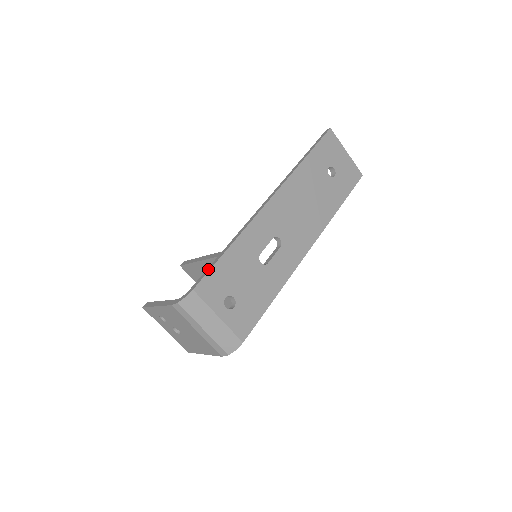
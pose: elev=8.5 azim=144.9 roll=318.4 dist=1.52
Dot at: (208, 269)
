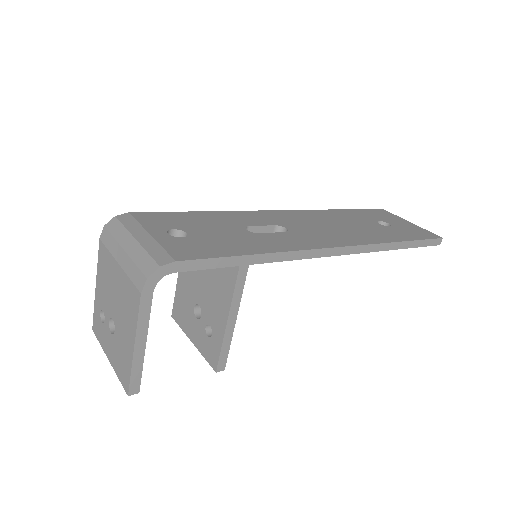
Dot at: occluded
